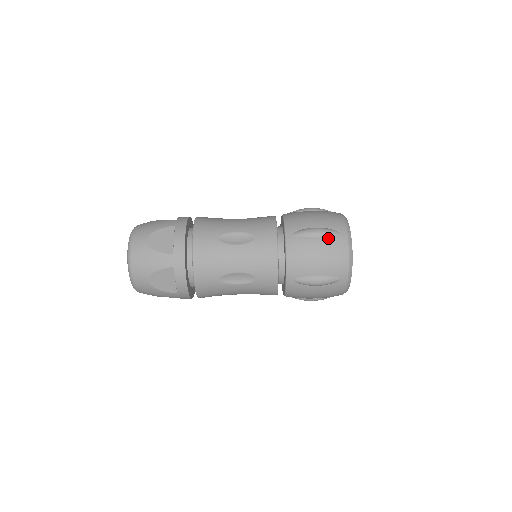
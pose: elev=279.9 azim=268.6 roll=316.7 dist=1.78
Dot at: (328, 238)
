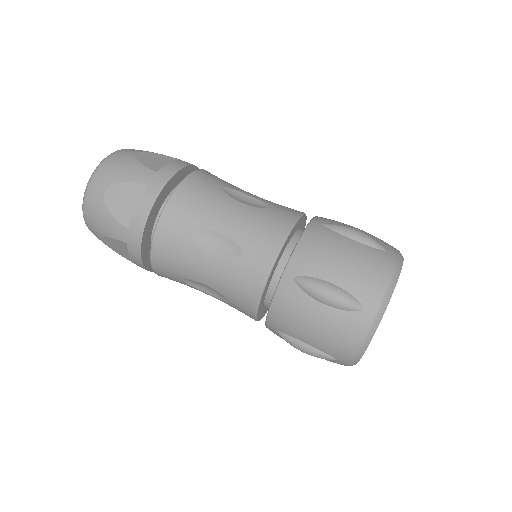
Dot at: (369, 246)
